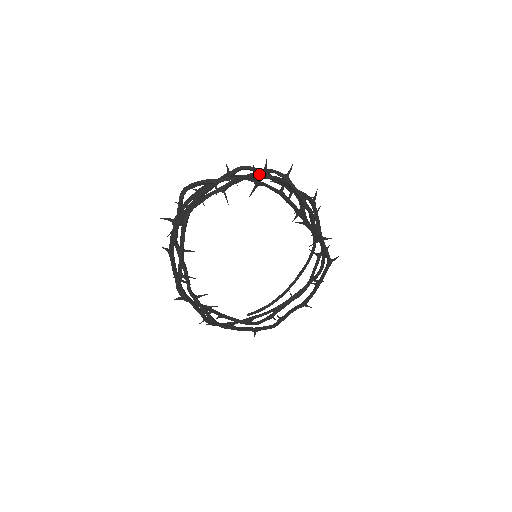
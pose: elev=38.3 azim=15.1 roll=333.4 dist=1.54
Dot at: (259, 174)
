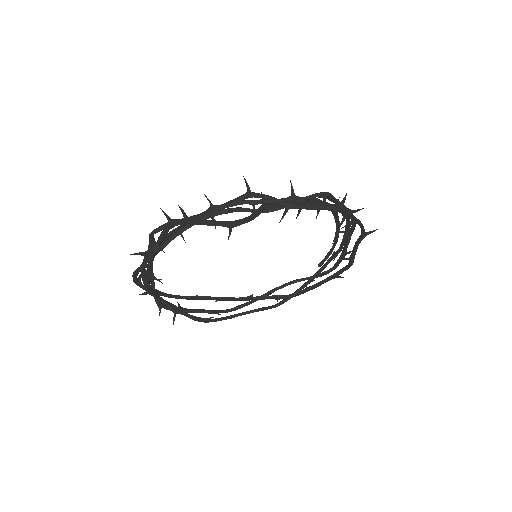
Dot at: (158, 246)
